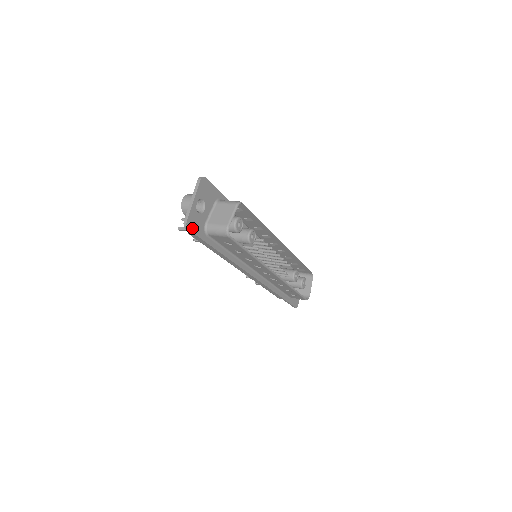
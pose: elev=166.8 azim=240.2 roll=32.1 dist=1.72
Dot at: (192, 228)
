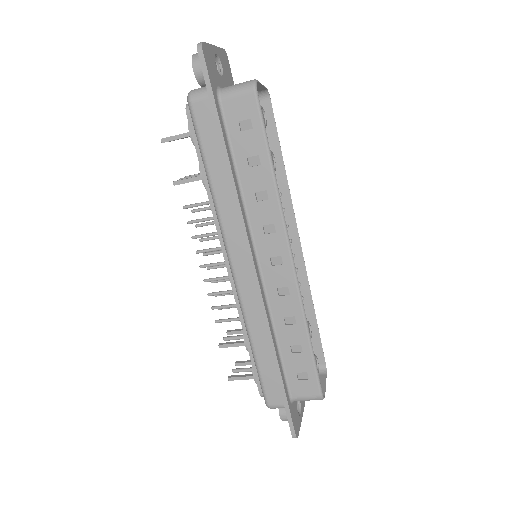
Dot at: (206, 59)
